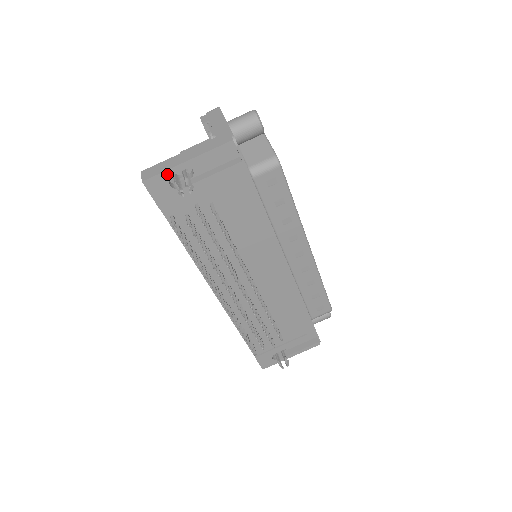
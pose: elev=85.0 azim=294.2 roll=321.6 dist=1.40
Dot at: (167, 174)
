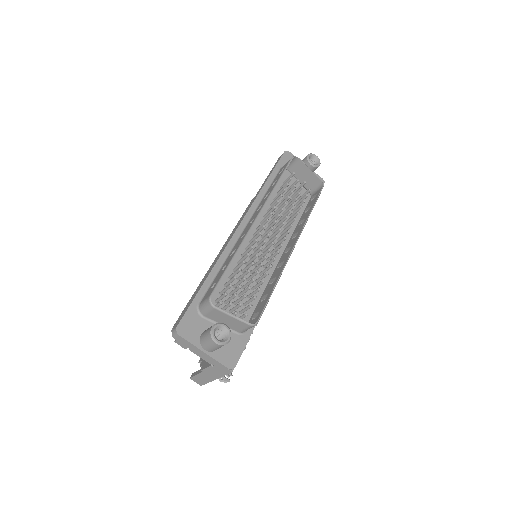
Dot at: occluded
